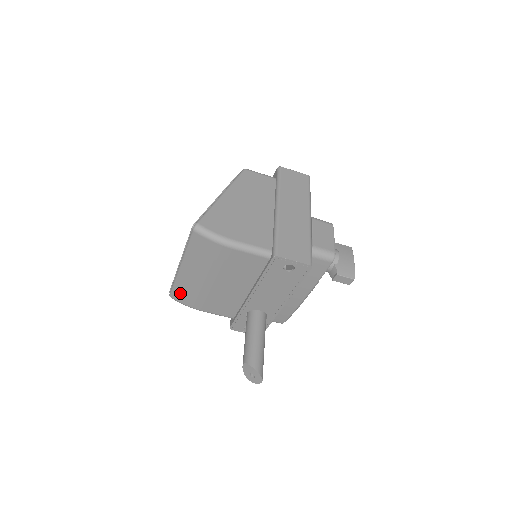
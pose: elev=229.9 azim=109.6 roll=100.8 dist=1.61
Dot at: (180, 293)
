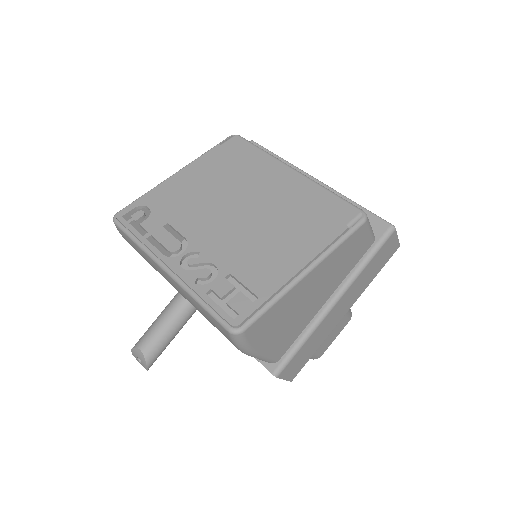
Dot at: (132, 244)
